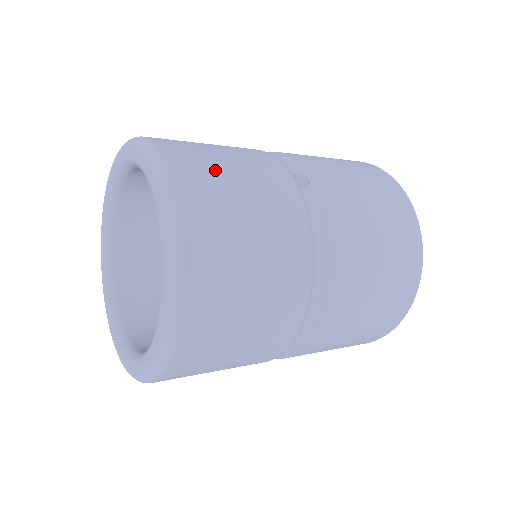
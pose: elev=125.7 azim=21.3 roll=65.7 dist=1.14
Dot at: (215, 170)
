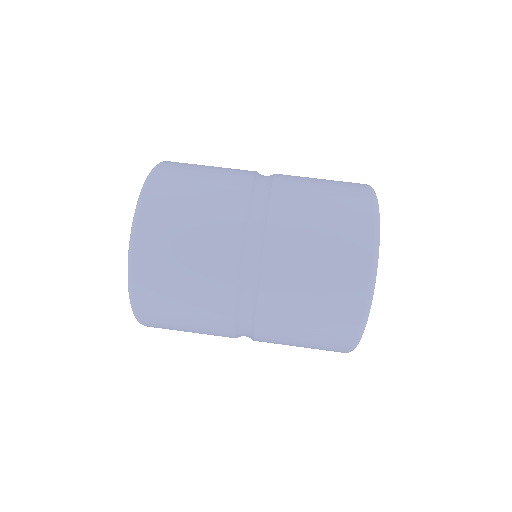
Dot at: occluded
